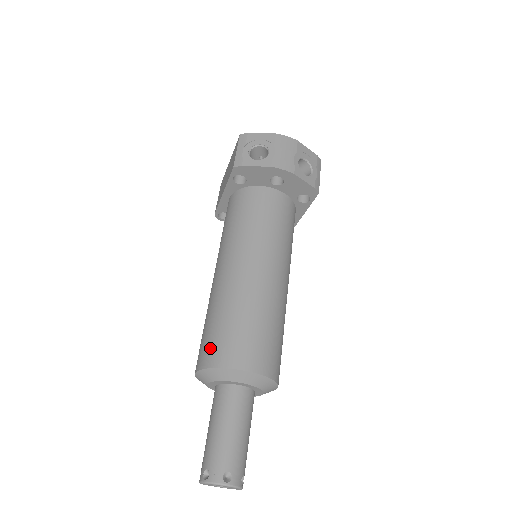
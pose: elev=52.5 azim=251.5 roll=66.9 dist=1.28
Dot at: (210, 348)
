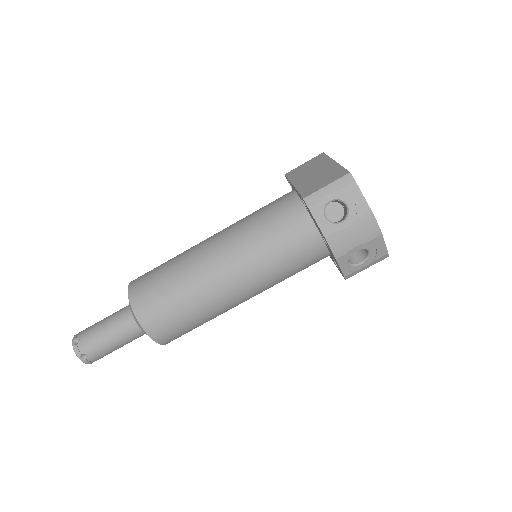
Dot at: (144, 291)
